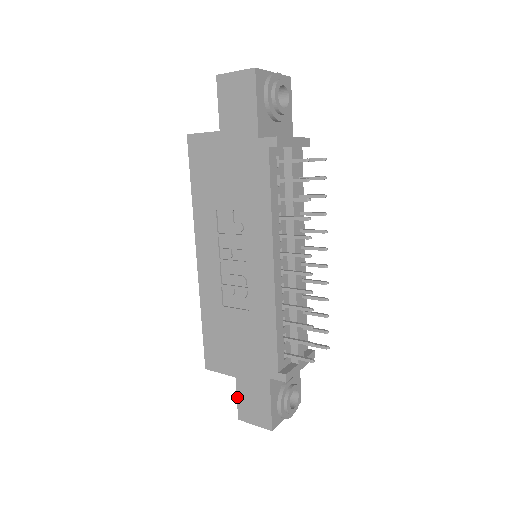
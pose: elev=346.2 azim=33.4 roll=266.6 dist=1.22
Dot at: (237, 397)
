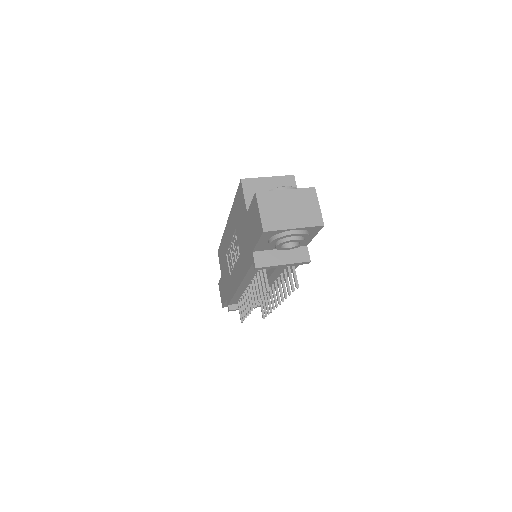
Dot at: (220, 280)
